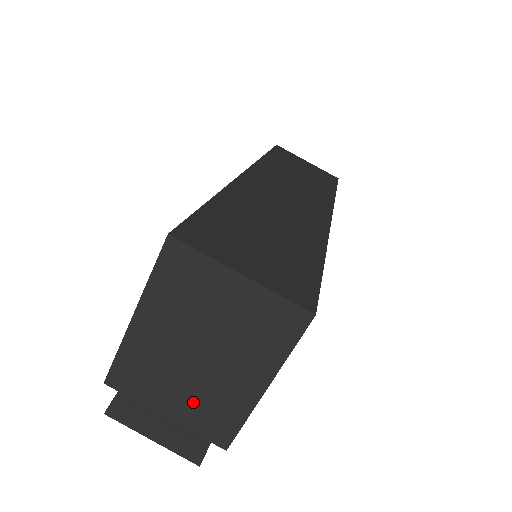
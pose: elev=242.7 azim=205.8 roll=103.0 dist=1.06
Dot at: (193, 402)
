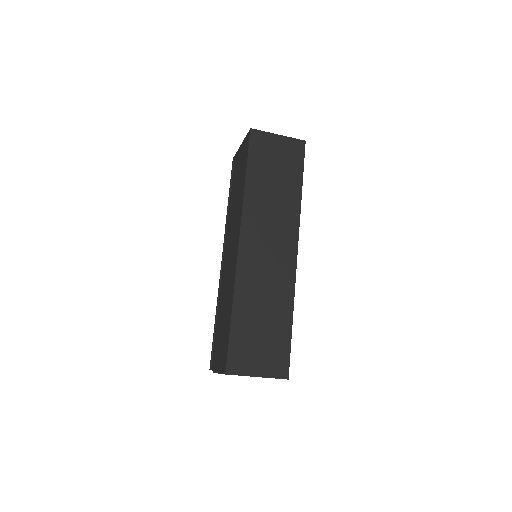
Dot at: occluded
